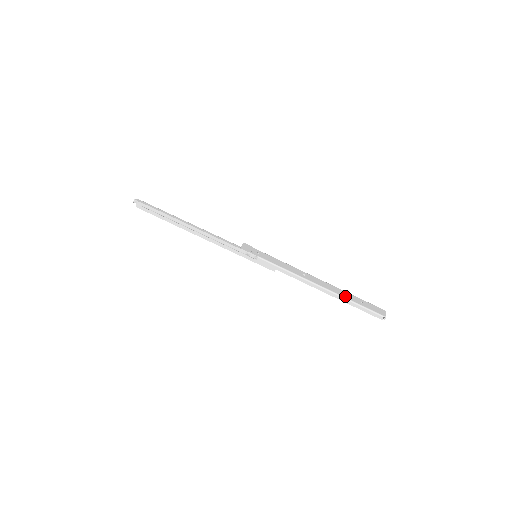
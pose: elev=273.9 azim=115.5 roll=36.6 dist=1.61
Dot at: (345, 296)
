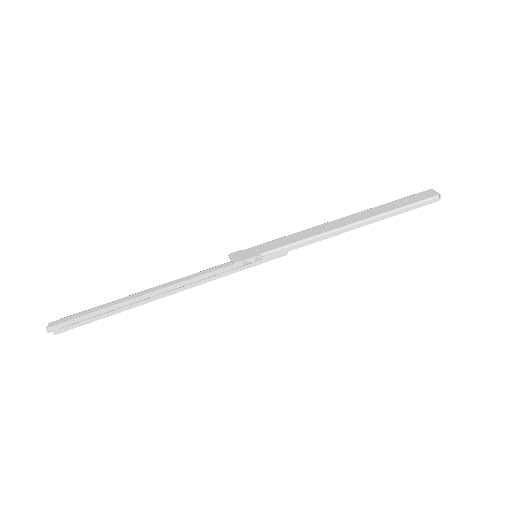
Dot at: (385, 210)
